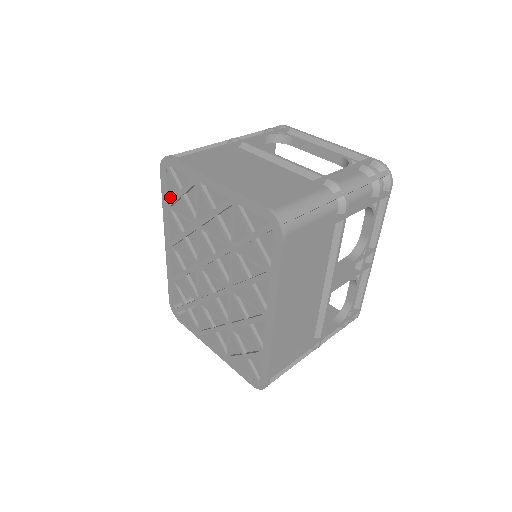
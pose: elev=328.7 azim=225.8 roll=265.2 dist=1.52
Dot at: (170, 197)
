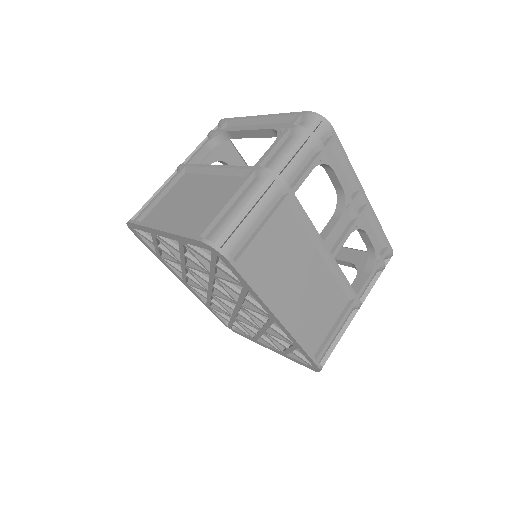
Dot at: occluded
